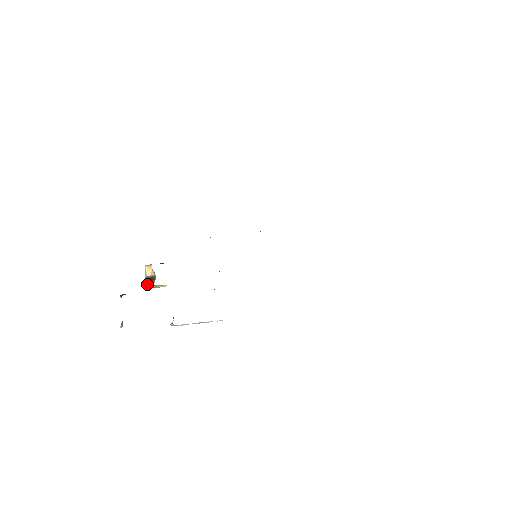
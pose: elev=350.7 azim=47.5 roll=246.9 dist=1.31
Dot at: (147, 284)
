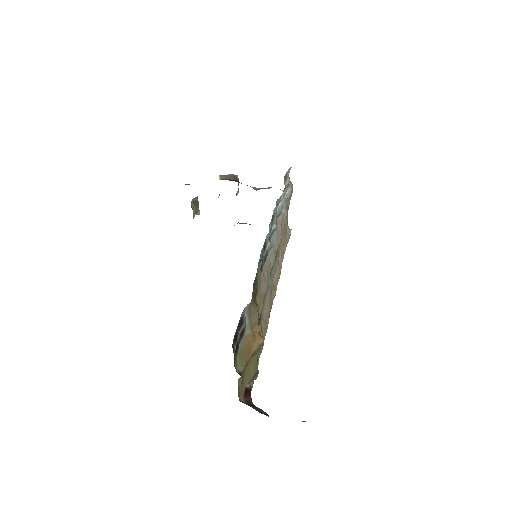
Dot at: occluded
